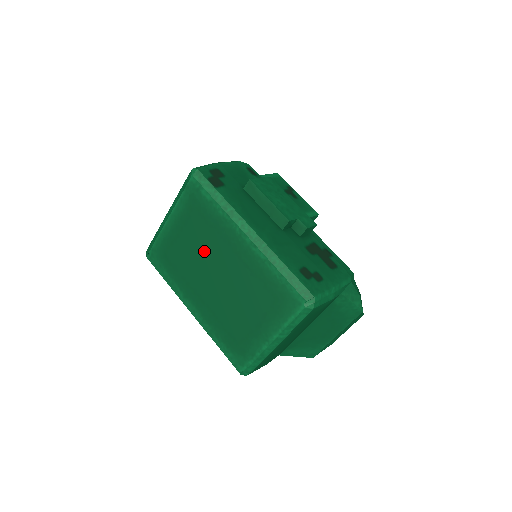
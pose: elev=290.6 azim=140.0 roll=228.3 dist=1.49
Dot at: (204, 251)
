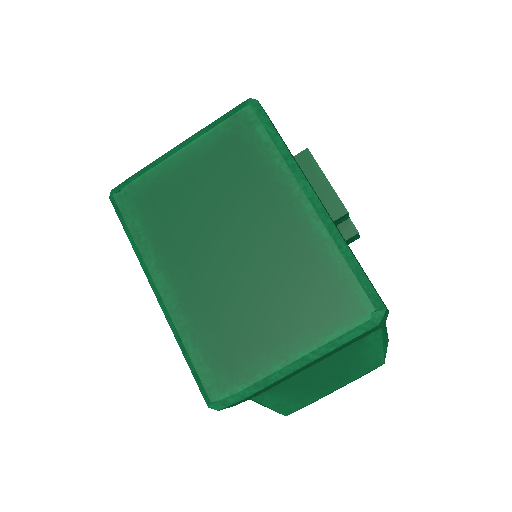
Dot at: (225, 207)
